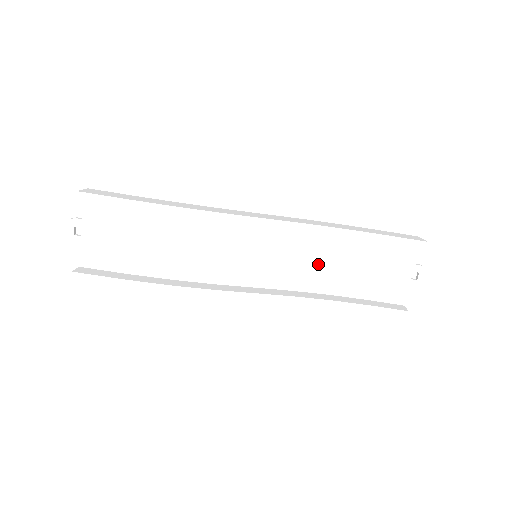
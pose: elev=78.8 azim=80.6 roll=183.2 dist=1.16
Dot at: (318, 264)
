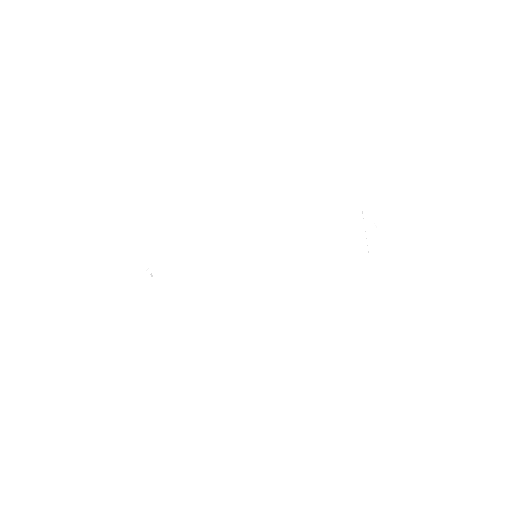
Dot at: (298, 246)
